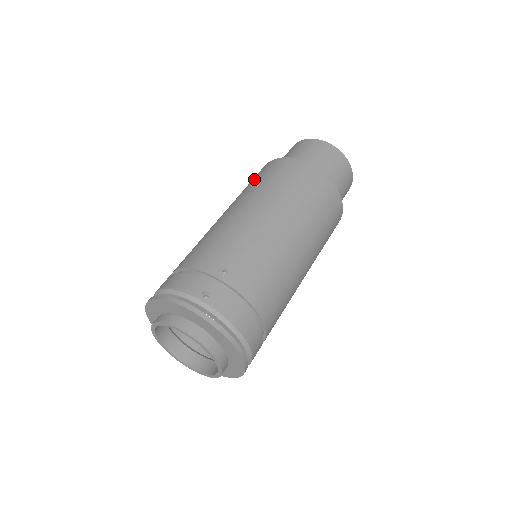
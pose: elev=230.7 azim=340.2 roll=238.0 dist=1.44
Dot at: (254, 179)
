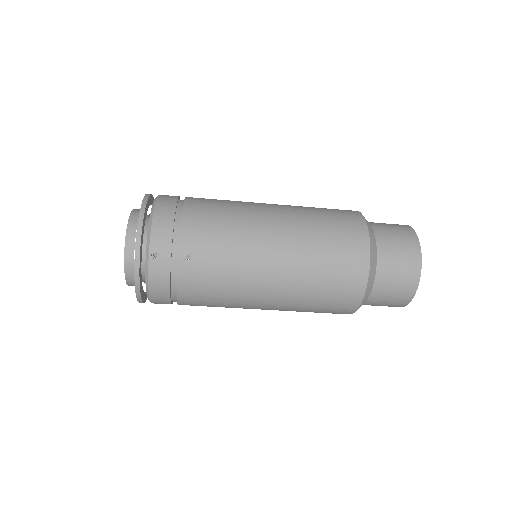
Dot at: (331, 218)
